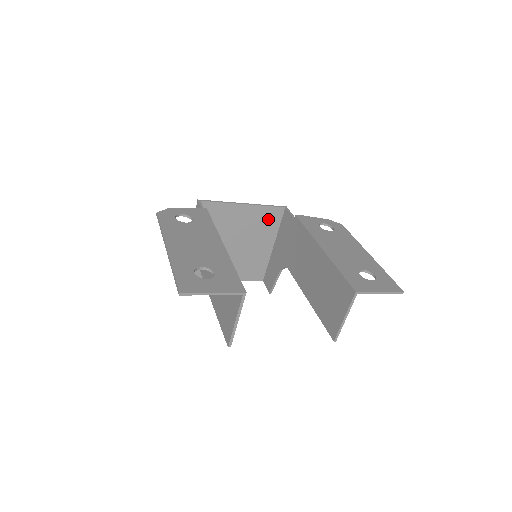
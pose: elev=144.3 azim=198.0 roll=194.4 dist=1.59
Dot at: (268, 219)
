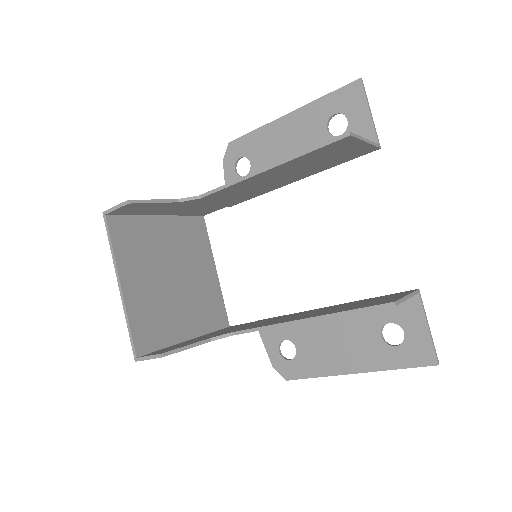
Dot at: (213, 311)
